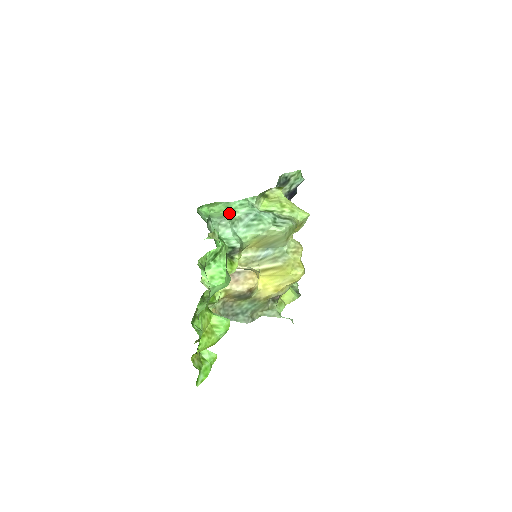
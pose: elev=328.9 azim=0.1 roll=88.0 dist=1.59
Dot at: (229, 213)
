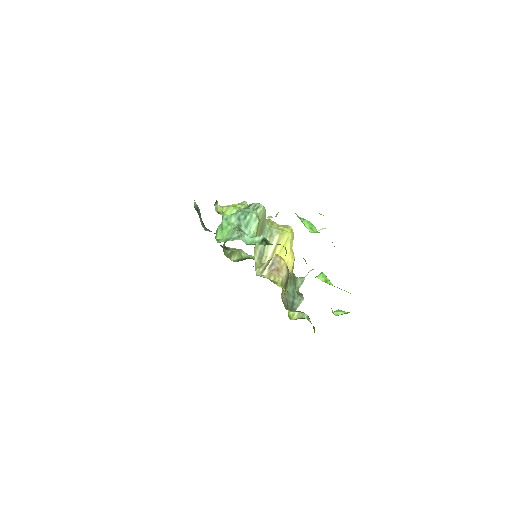
Dot at: (231, 228)
